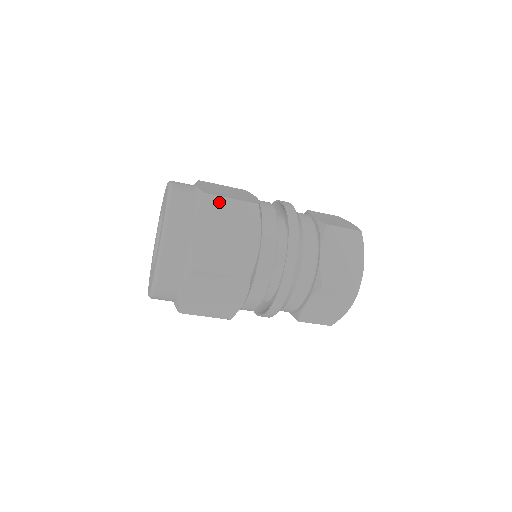
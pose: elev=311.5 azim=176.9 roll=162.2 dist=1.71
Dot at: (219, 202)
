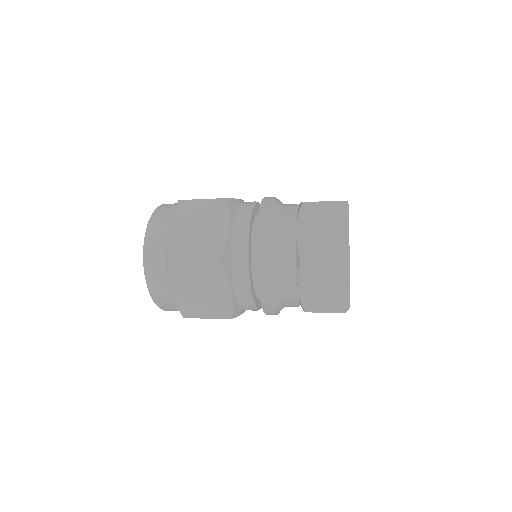
Dot at: (191, 204)
